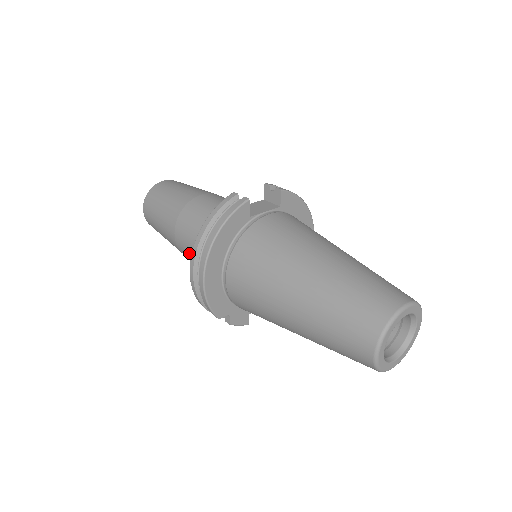
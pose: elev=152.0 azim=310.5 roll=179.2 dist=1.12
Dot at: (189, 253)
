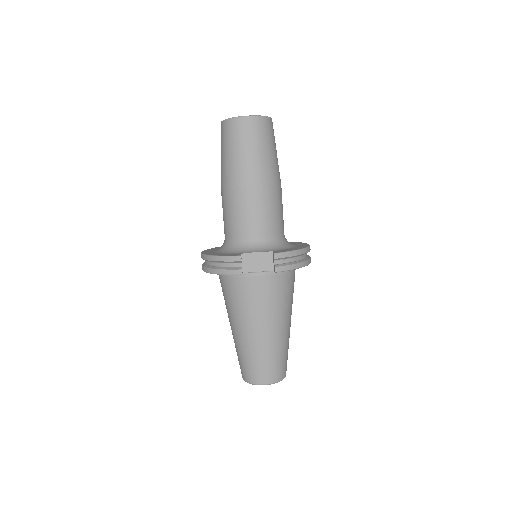
Dot at: occluded
